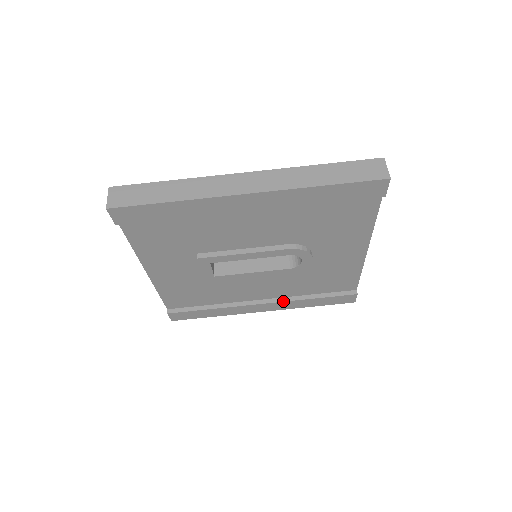
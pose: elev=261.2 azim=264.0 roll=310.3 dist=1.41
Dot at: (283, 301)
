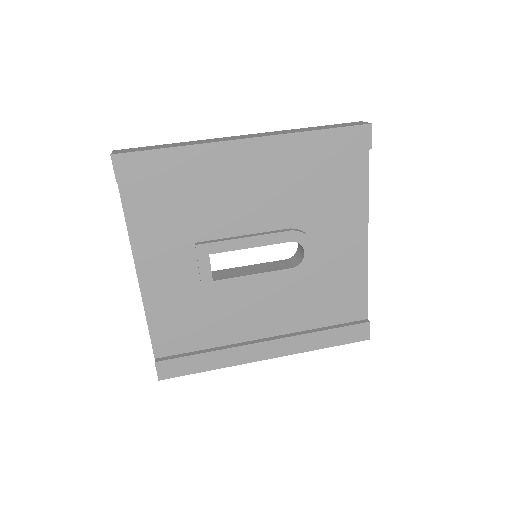
Dot at: (289, 336)
